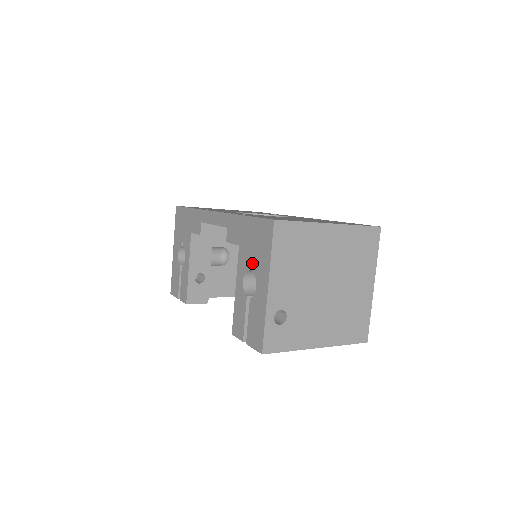
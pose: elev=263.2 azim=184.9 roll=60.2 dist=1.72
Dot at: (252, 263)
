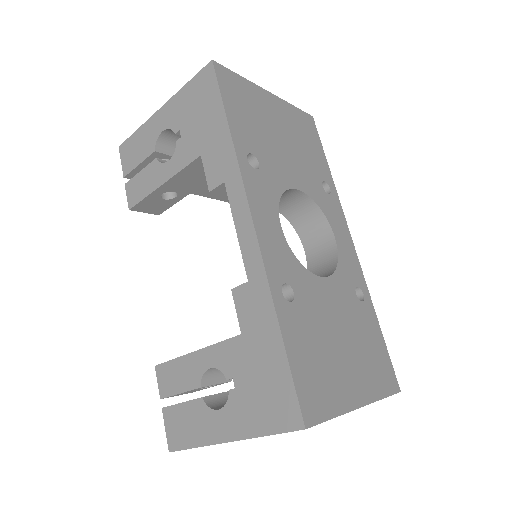
Dot at: (237, 386)
